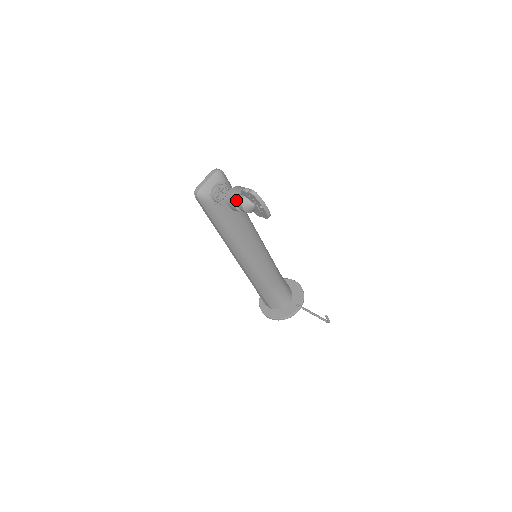
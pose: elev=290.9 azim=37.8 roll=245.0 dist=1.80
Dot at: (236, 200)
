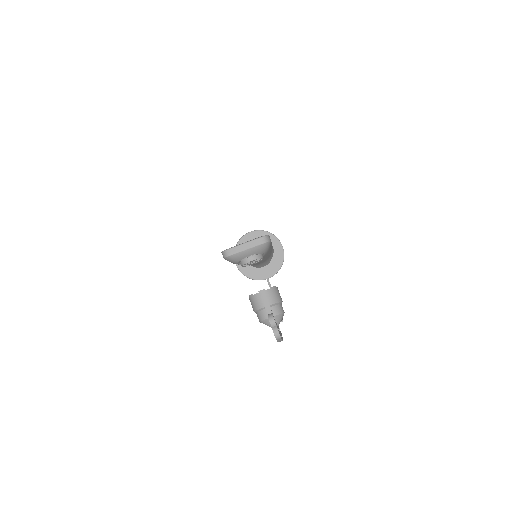
Dot at: (259, 310)
